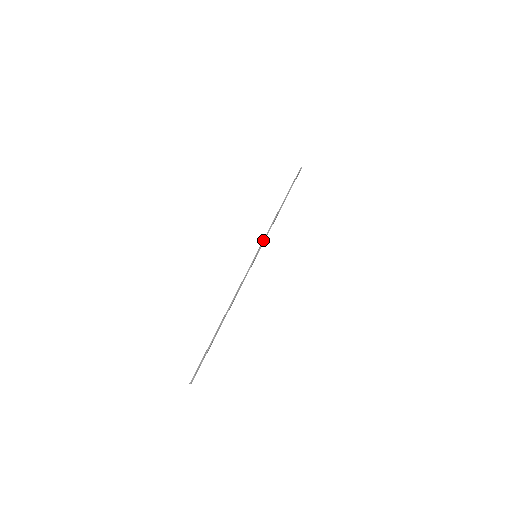
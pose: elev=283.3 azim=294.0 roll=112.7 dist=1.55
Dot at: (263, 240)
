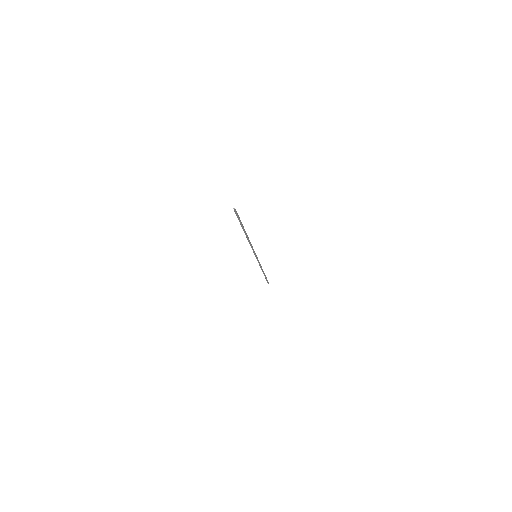
Dot at: (258, 260)
